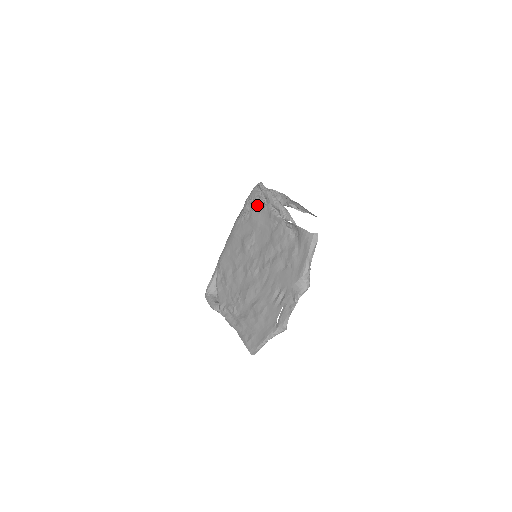
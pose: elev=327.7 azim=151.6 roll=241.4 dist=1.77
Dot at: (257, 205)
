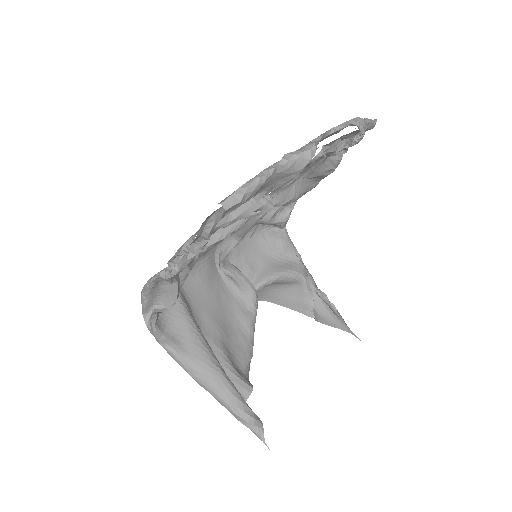
Dot at: (276, 214)
